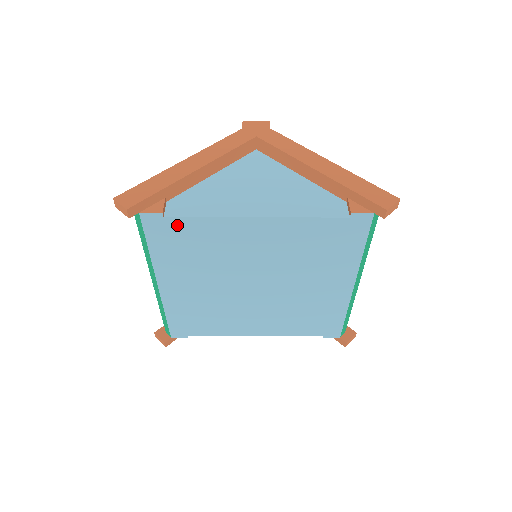
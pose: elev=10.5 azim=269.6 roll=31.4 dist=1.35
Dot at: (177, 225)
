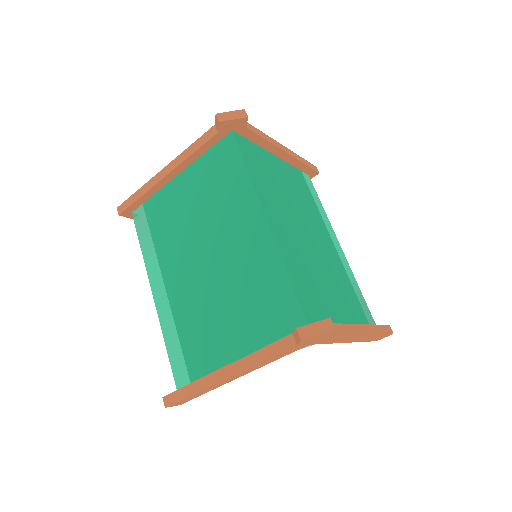
Dot at: occluded
